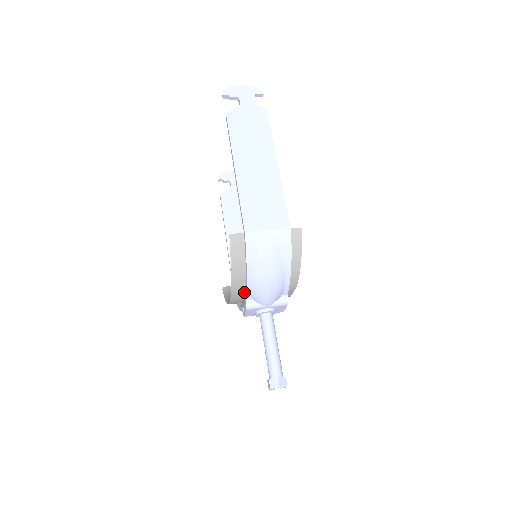
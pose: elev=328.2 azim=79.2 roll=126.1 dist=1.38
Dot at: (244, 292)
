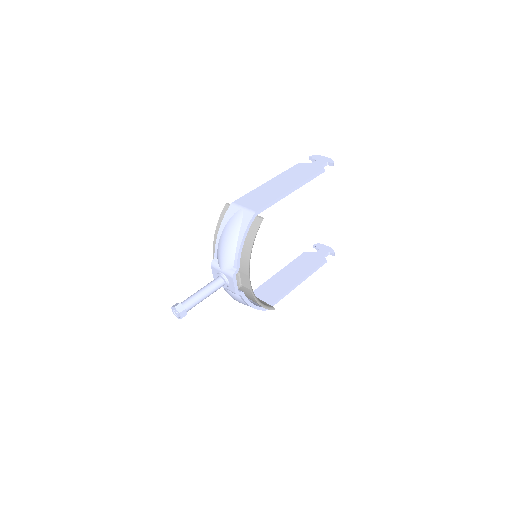
Dot at: occluded
